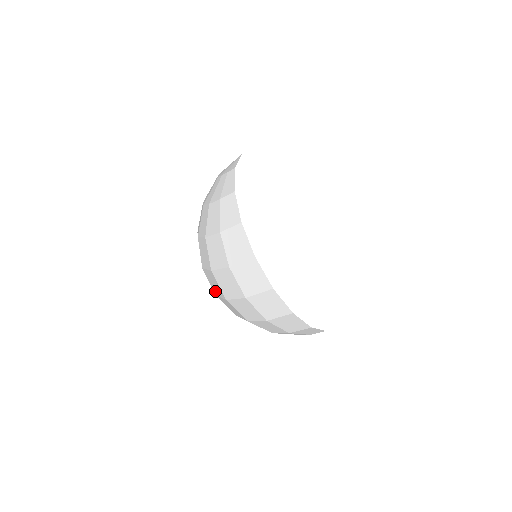
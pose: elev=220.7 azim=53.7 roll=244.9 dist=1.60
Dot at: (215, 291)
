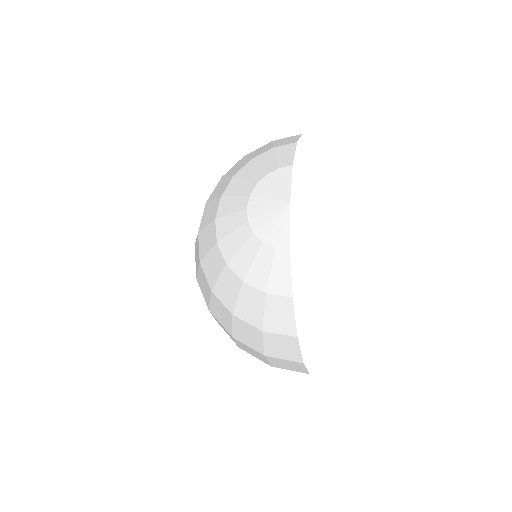
Dot at: (220, 325)
